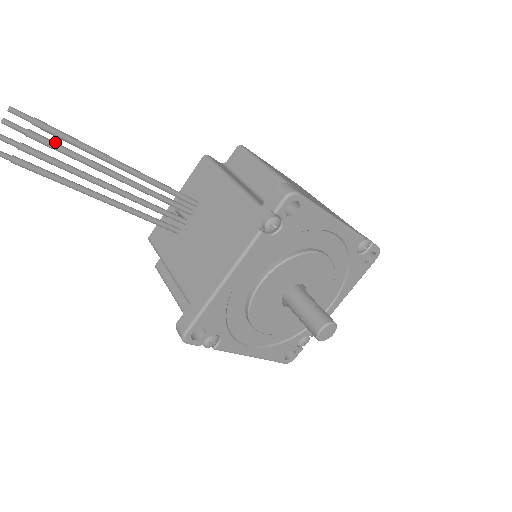
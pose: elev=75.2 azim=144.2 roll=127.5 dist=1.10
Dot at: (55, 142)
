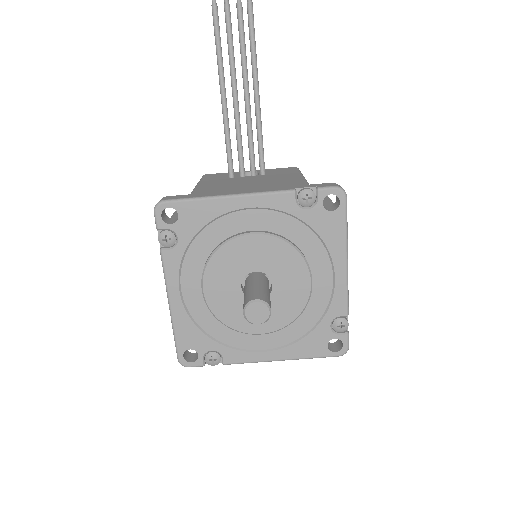
Dot at: occluded
